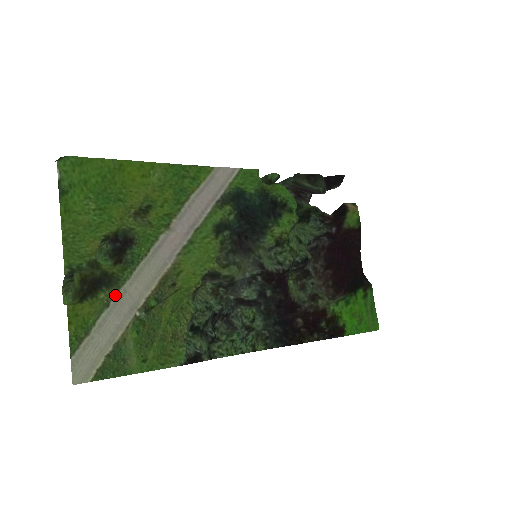
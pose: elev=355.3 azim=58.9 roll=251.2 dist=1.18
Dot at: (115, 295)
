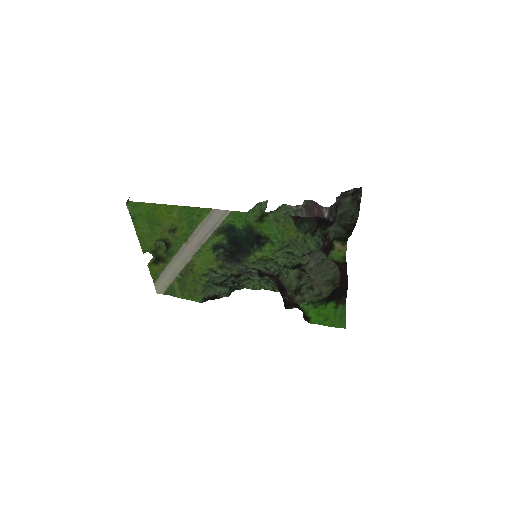
Dot at: (166, 266)
